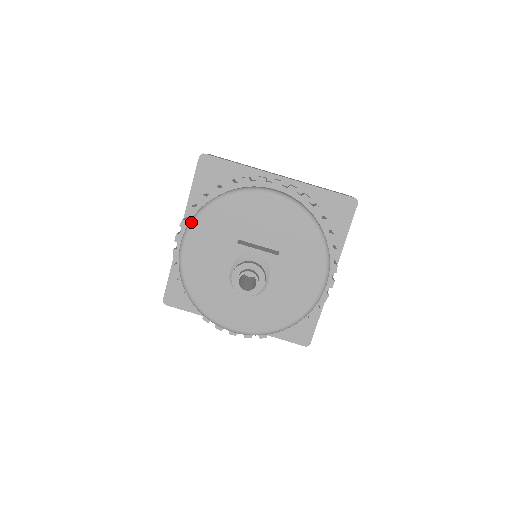
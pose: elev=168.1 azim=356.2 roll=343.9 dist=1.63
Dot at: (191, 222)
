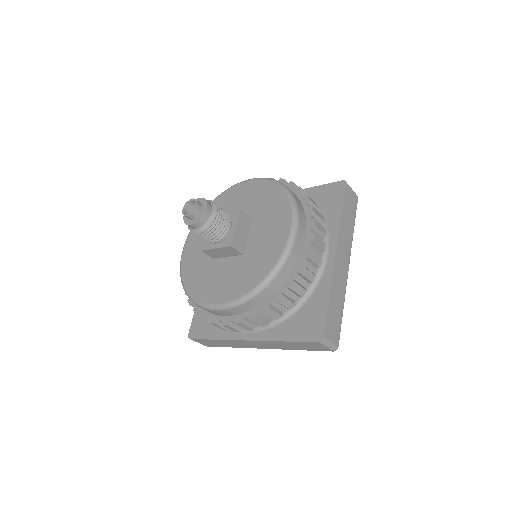
Dot at: occluded
